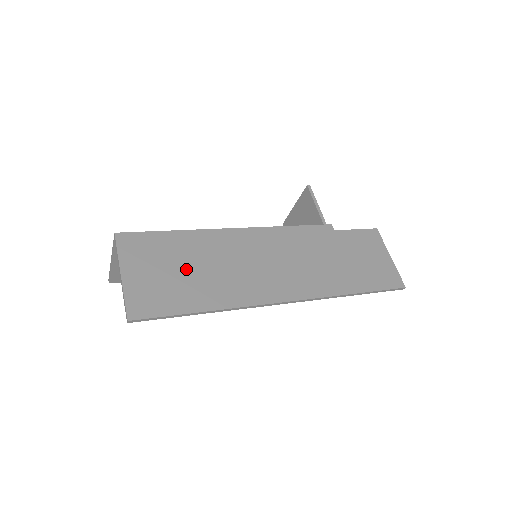
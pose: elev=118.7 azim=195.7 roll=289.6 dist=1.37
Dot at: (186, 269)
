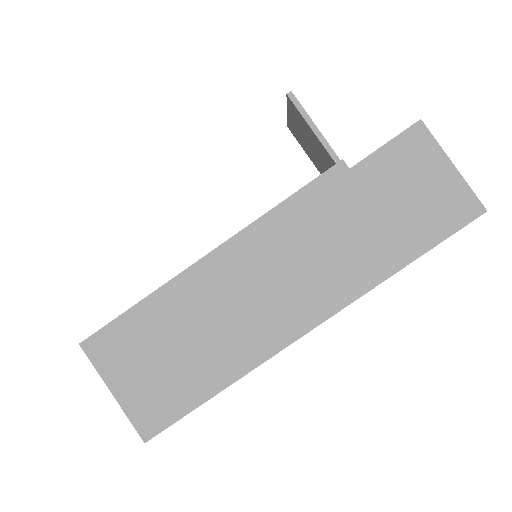
Dot at: (175, 349)
